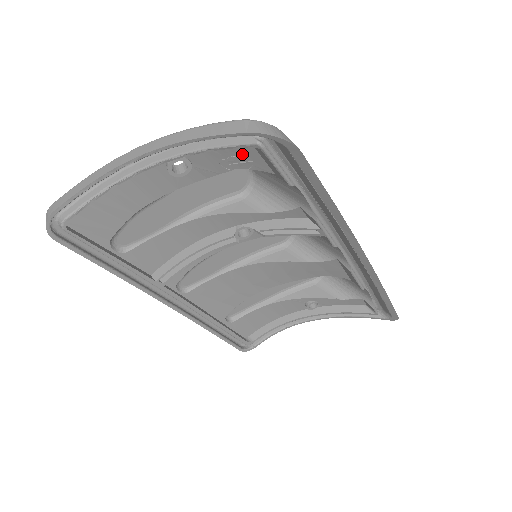
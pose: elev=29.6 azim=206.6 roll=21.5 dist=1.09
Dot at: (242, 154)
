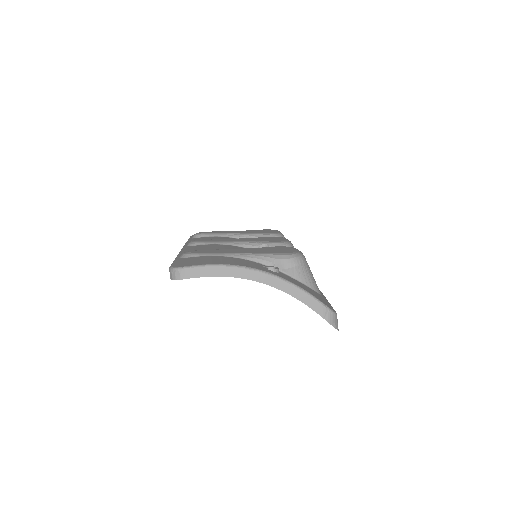
Dot at: occluded
